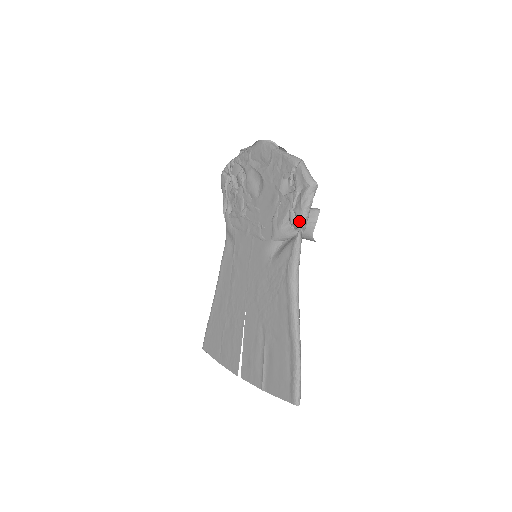
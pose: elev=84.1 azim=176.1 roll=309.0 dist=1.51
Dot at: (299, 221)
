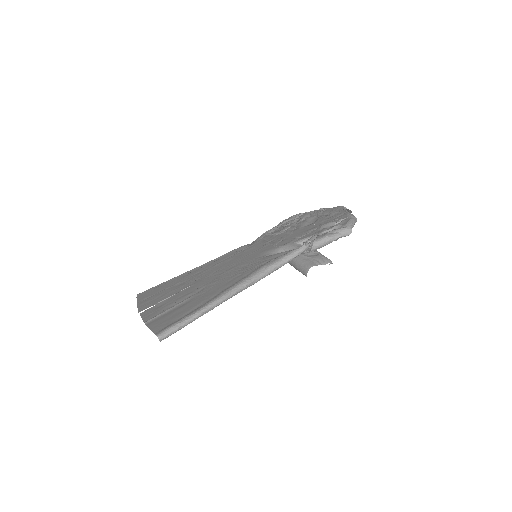
Dot at: (314, 240)
